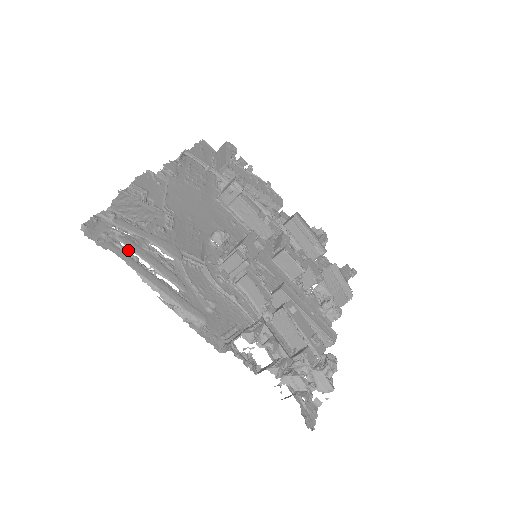
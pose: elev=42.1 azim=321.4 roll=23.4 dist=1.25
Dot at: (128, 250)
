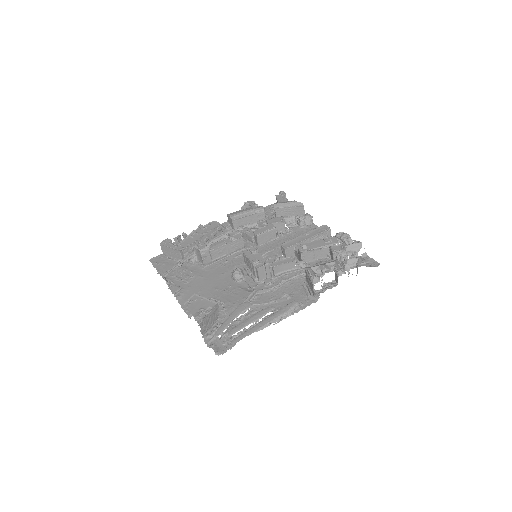
Dot at: (238, 333)
